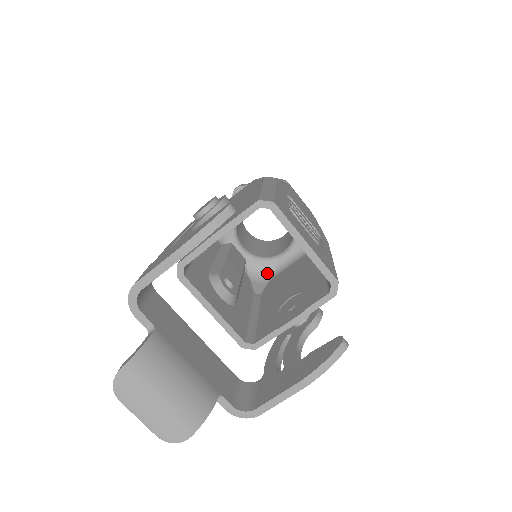
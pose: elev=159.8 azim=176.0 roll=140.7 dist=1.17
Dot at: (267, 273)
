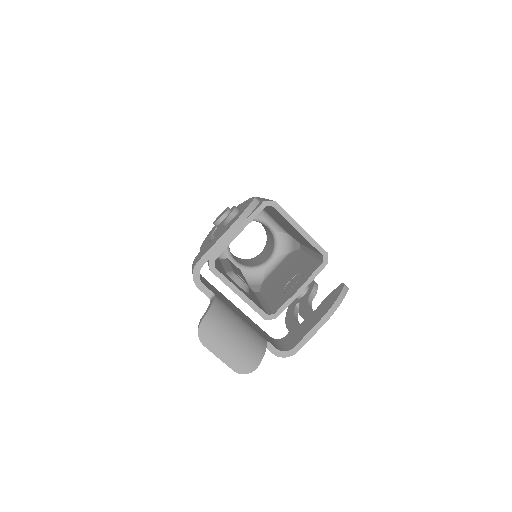
Dot at: (259, 278)
